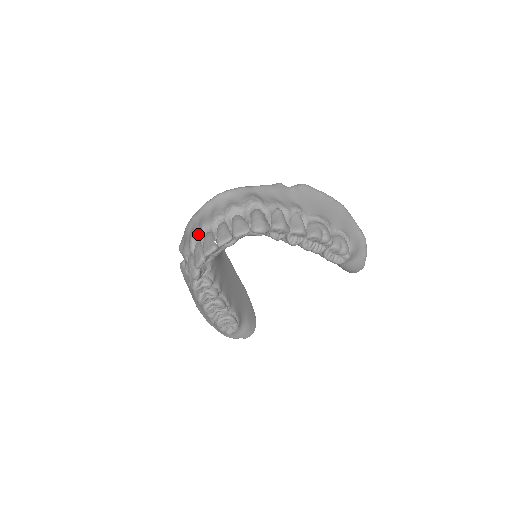
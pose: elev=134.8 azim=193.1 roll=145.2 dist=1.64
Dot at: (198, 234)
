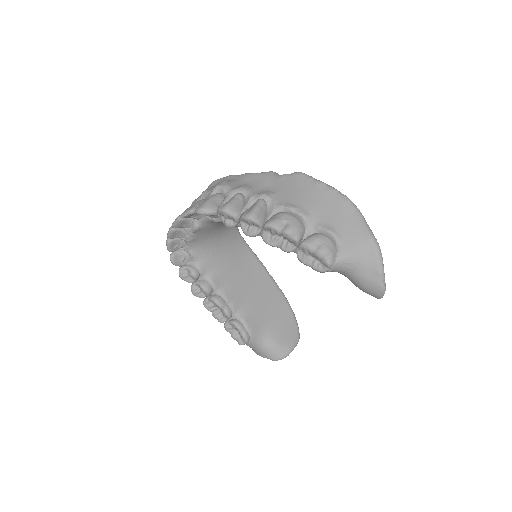
Dot at: occluded
